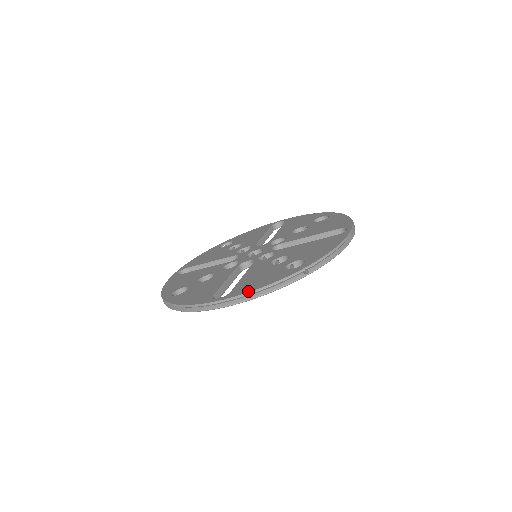
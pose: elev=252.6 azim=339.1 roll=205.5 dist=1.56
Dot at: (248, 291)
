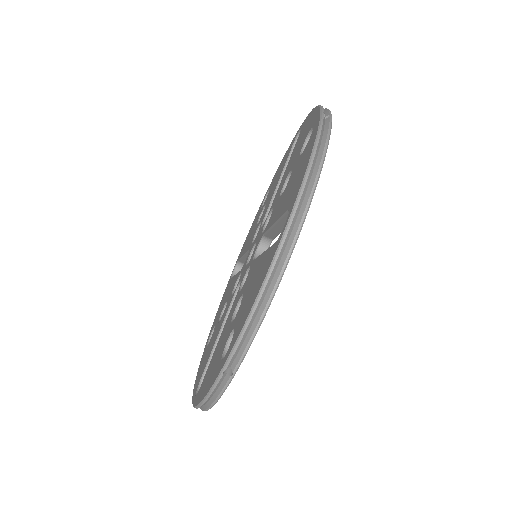
Dot at: (197, 402)
